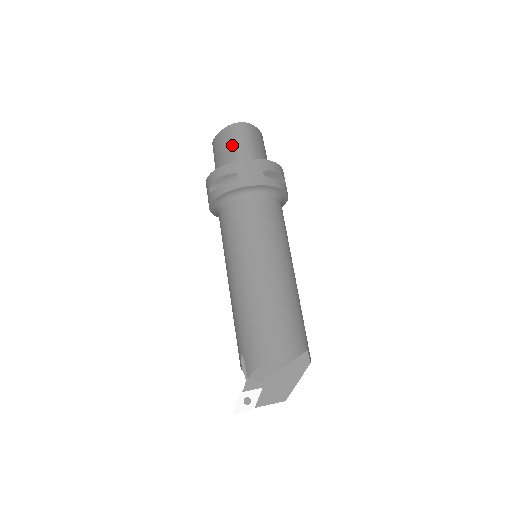
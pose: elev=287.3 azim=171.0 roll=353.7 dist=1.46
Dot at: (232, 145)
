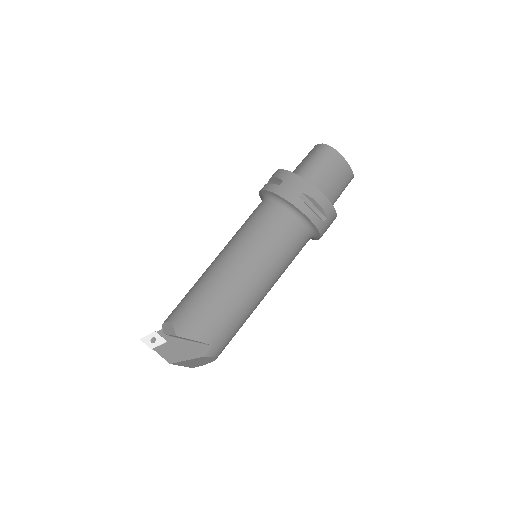
Dot at: (308, 160)
